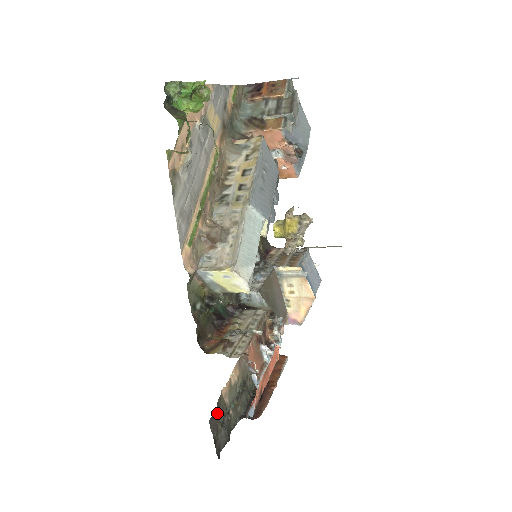
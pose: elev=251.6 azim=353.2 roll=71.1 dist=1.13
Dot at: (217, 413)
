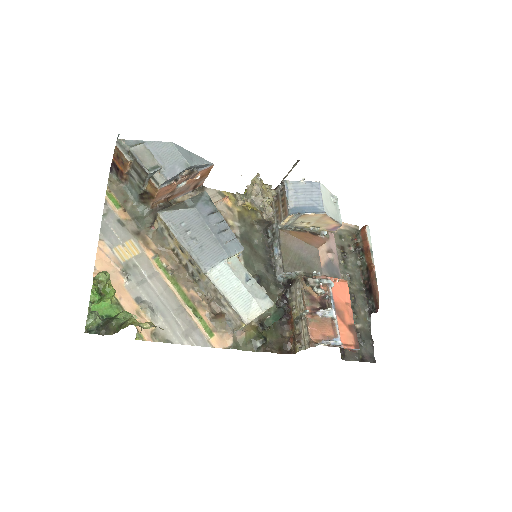
Dot at: (344, 352)
